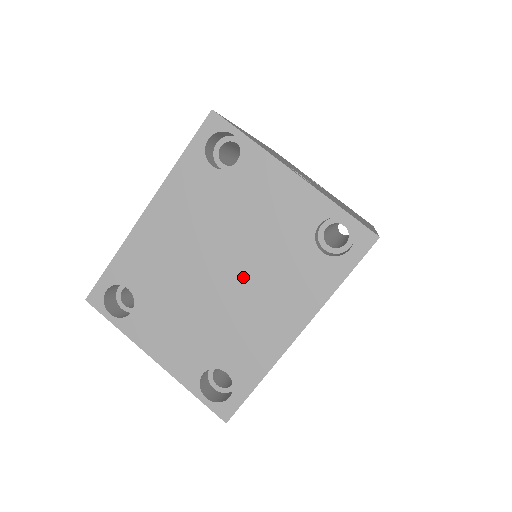
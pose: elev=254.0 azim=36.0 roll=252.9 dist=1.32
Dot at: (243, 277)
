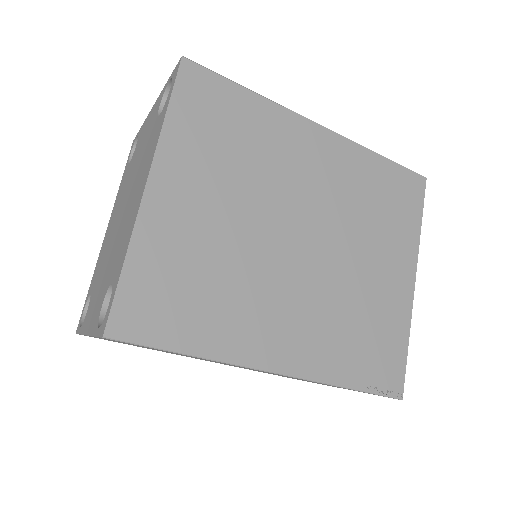
Dot at: (129, 197)
